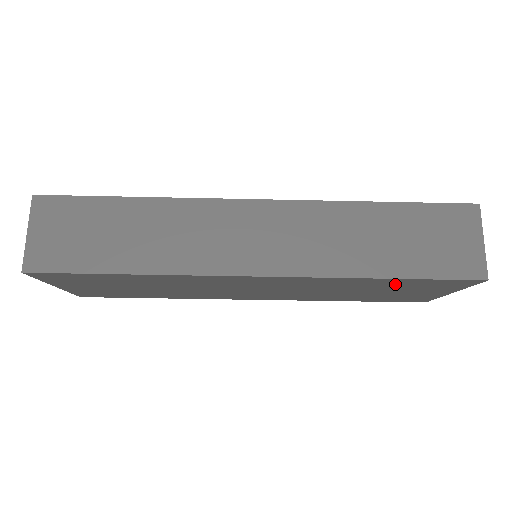
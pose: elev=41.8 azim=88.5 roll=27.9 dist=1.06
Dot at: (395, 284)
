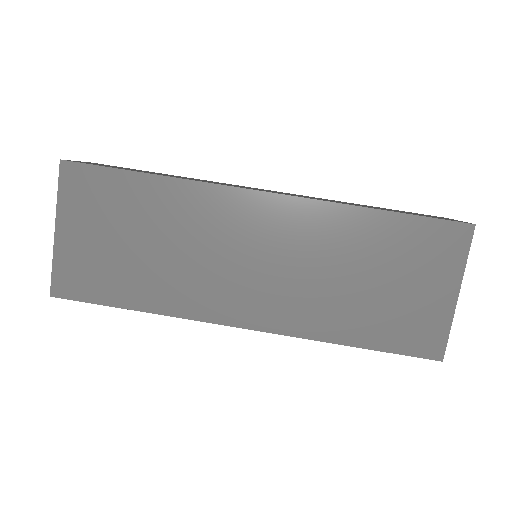
Dot at: (393, 240)
